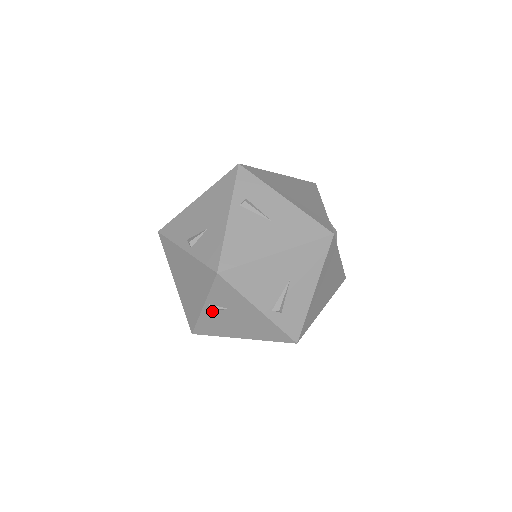
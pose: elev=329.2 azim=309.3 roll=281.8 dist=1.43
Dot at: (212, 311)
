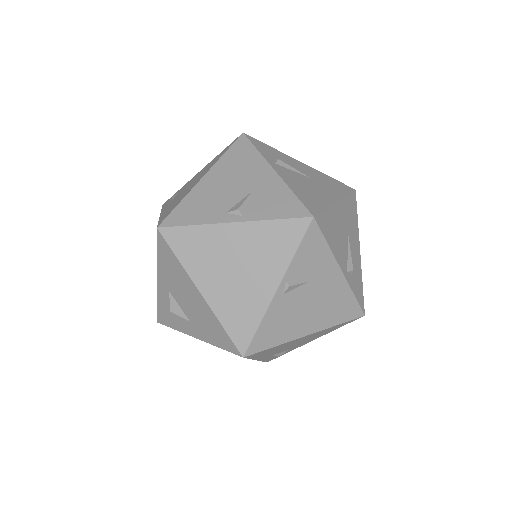
Dot at: (286, 294)
